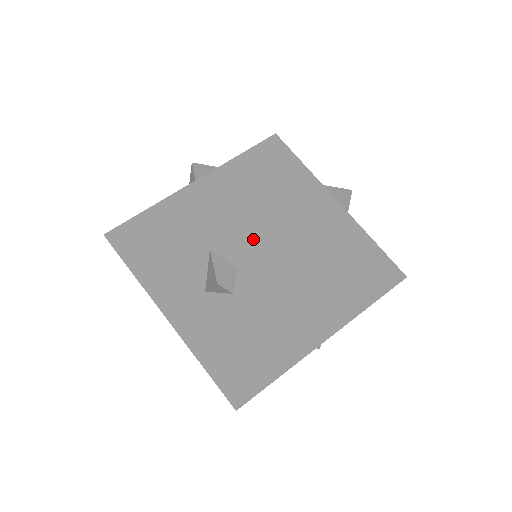
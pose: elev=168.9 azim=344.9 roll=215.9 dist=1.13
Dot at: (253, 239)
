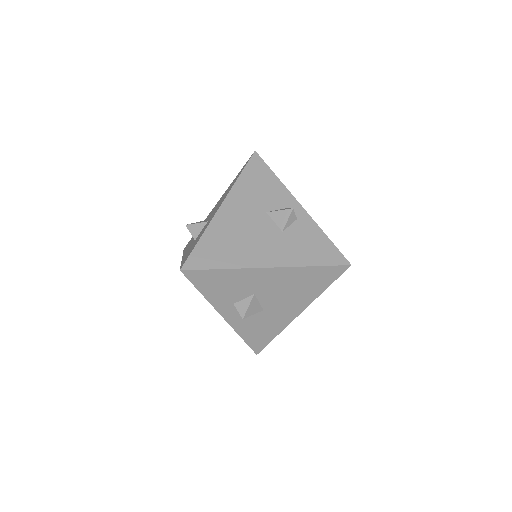
Dot at: (284, 191)
